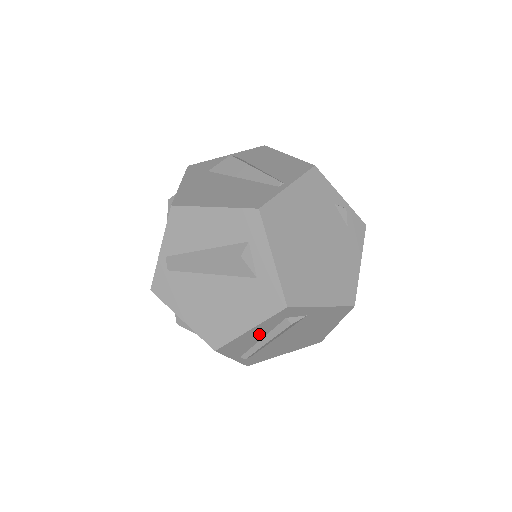
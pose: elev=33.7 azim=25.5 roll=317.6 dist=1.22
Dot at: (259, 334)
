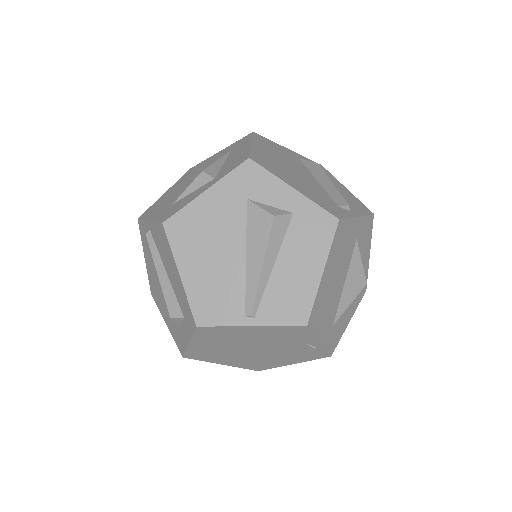
Dot at: occluded
